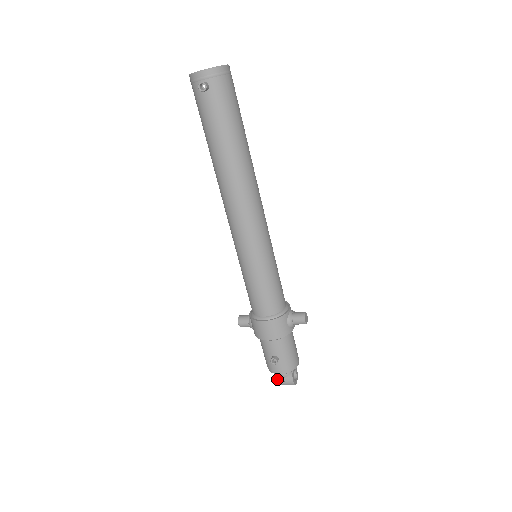
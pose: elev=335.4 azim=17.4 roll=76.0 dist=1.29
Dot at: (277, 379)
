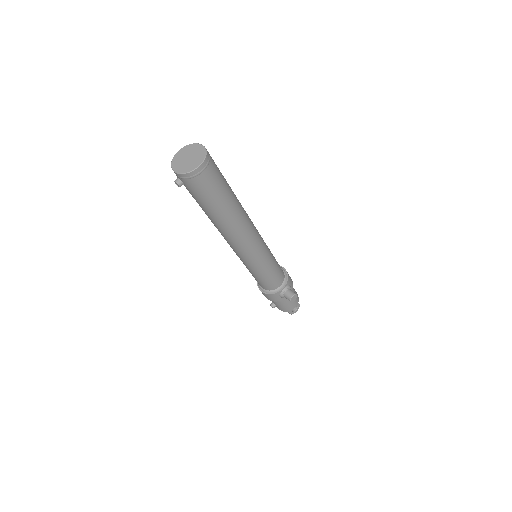
Dot at: occluded
